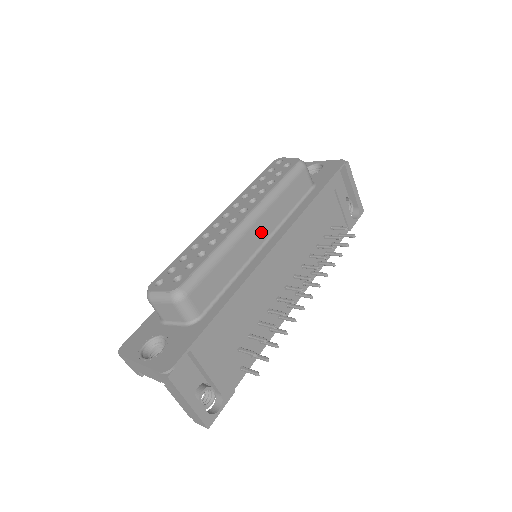
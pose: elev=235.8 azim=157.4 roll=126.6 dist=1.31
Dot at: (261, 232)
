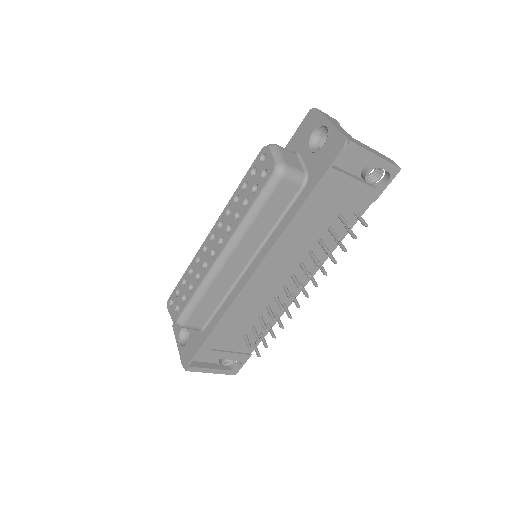
Dot at: (241, 259)
